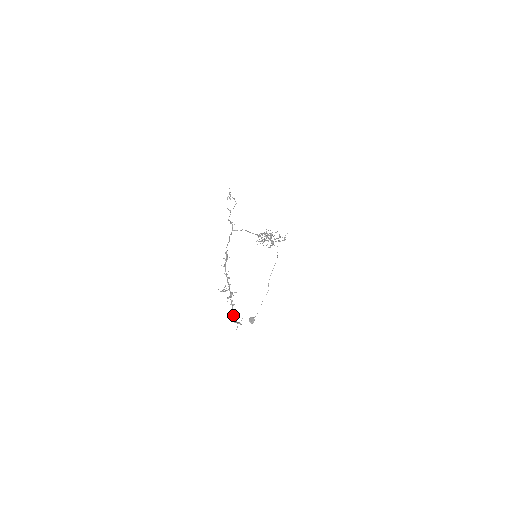
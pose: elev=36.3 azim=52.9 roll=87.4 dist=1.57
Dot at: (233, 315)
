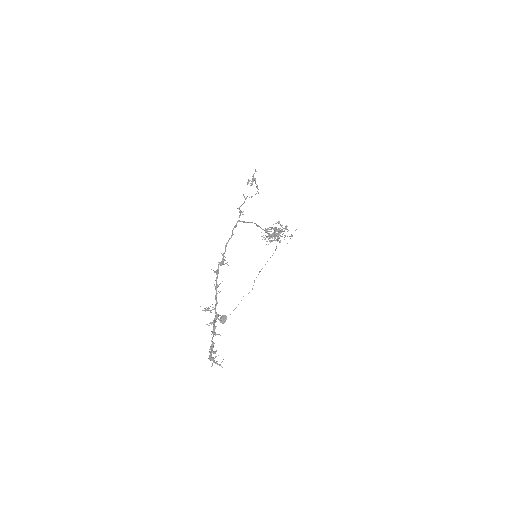
Dot at: (211, 348)
